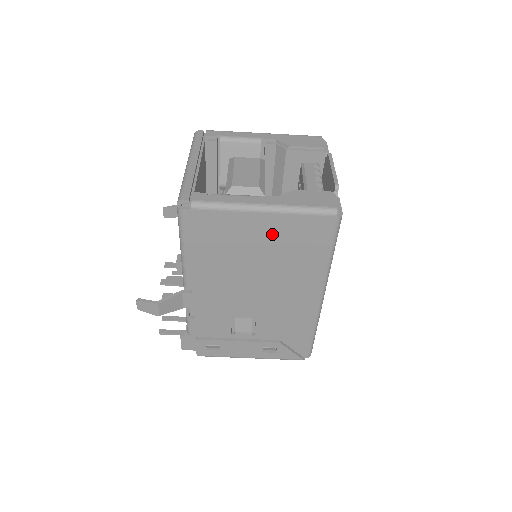
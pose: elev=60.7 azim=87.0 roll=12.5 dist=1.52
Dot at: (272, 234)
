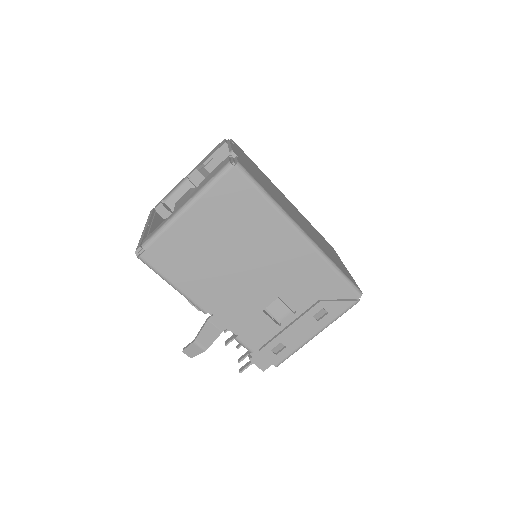
Dot at: (210, 220)
